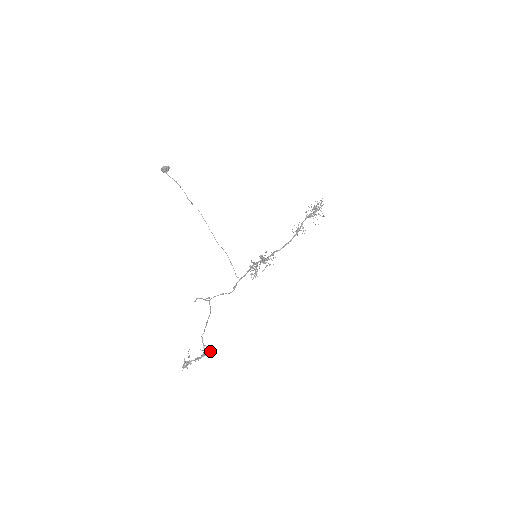
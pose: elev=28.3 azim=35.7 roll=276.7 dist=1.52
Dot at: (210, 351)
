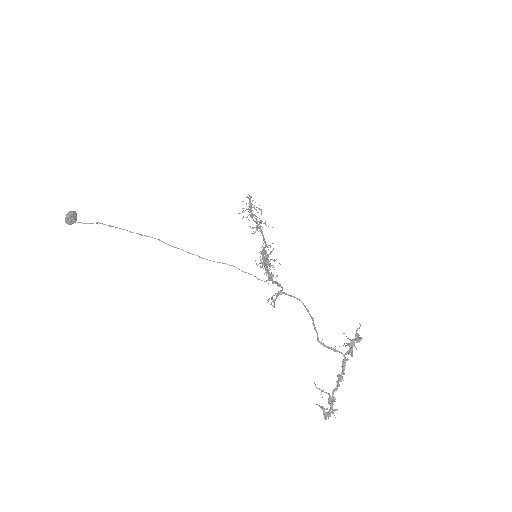
Dot at: (354, 340)
